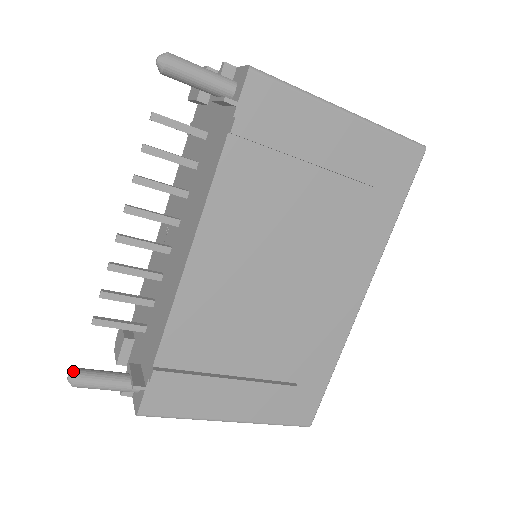
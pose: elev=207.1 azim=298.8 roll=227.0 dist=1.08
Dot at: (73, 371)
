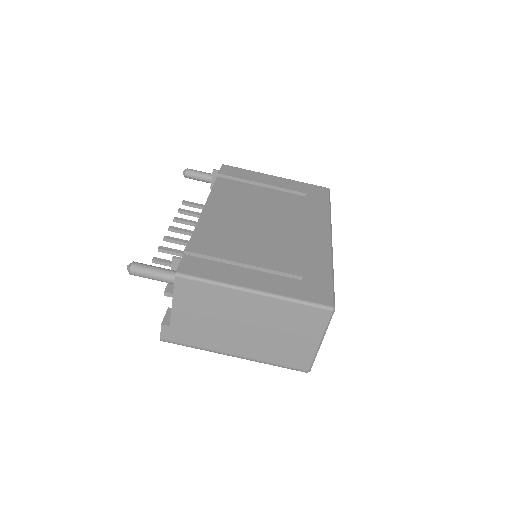
Dot at: occluded
